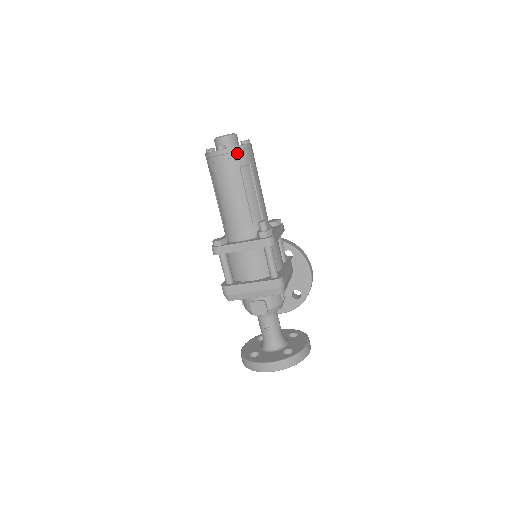
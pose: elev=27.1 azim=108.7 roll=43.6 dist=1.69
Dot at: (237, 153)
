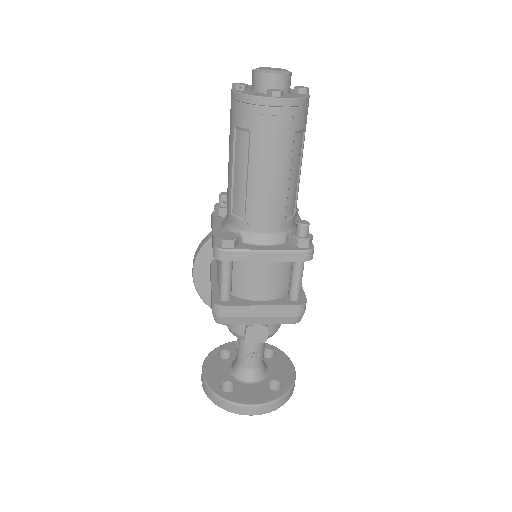
Dot at: (298, 109)
